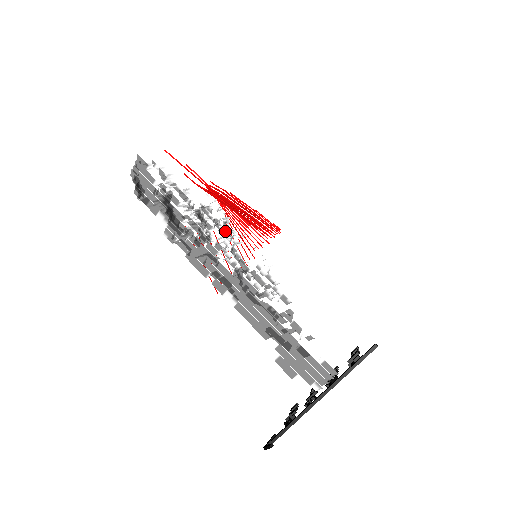
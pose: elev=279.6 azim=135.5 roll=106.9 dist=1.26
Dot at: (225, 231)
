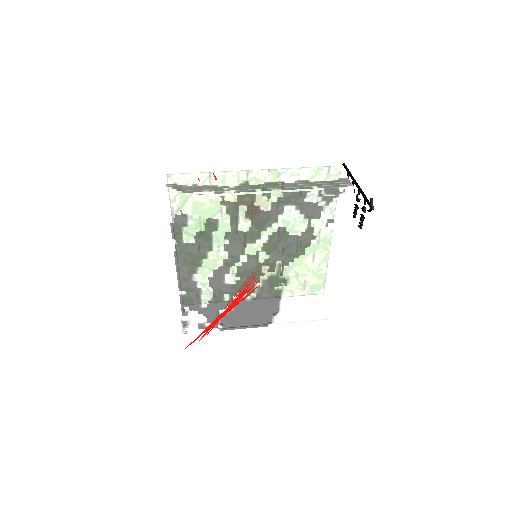
Dot at: occluded
